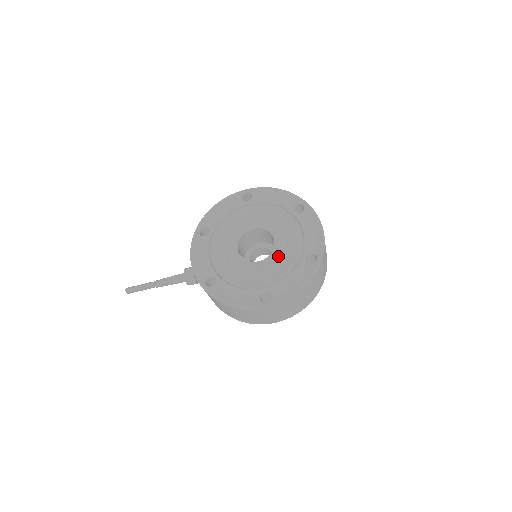
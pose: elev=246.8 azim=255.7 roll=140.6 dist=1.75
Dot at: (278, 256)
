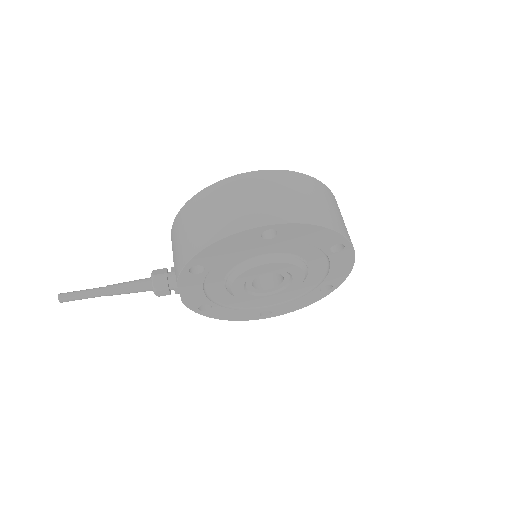
Dot at: occluded
